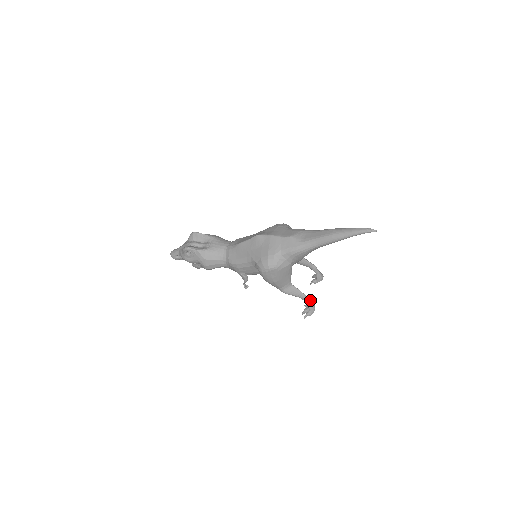
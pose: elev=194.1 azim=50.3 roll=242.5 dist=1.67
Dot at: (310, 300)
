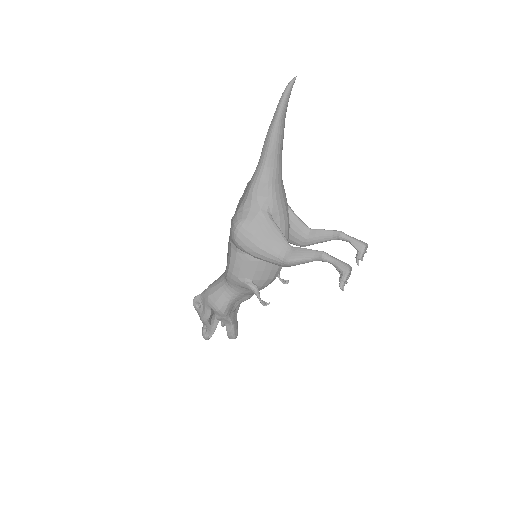
Dot at: (332, 257)
